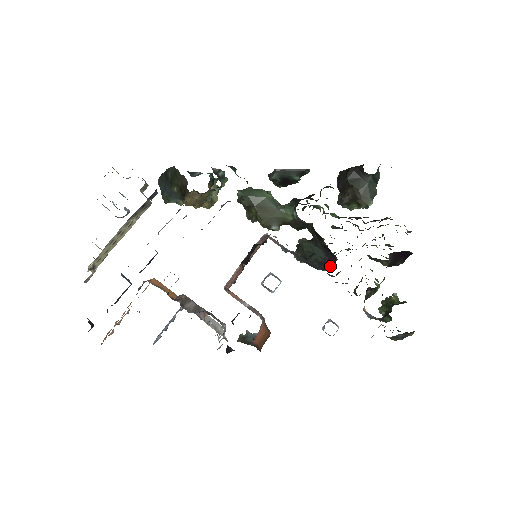
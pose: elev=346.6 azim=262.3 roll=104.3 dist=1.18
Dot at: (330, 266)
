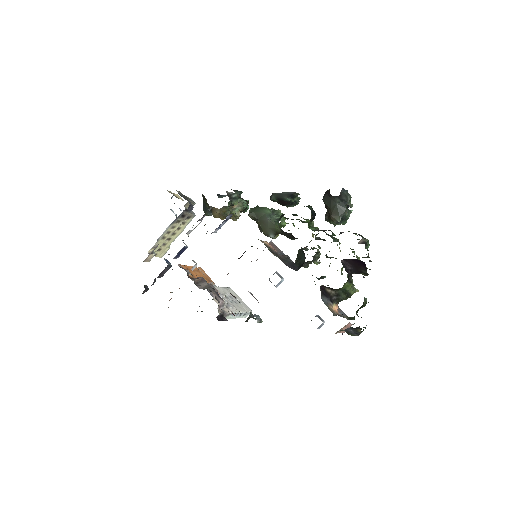
Dot at: occluded
